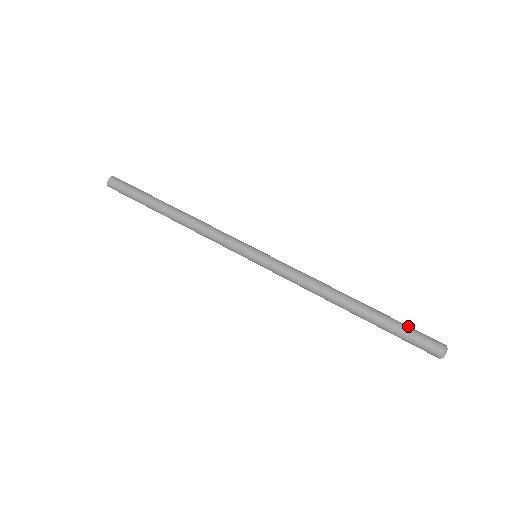
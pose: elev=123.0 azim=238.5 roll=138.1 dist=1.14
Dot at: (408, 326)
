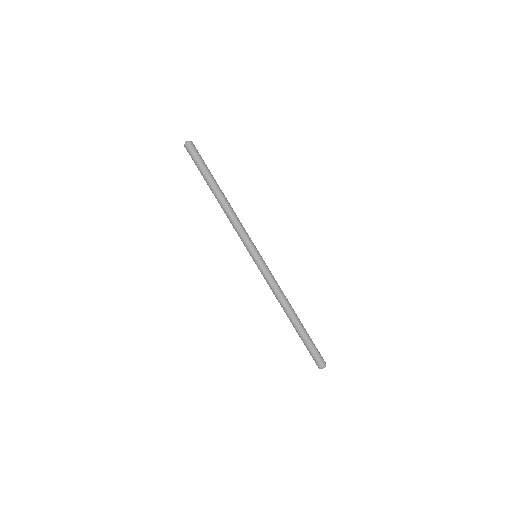
Dot at: (314, 344)
